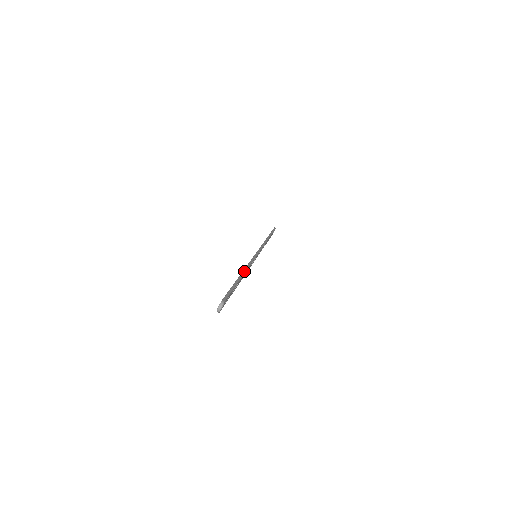
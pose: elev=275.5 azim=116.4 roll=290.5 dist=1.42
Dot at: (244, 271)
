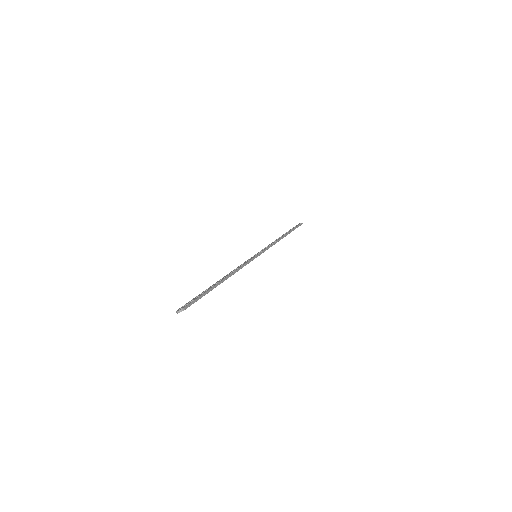
Dot at: (228, 277)
